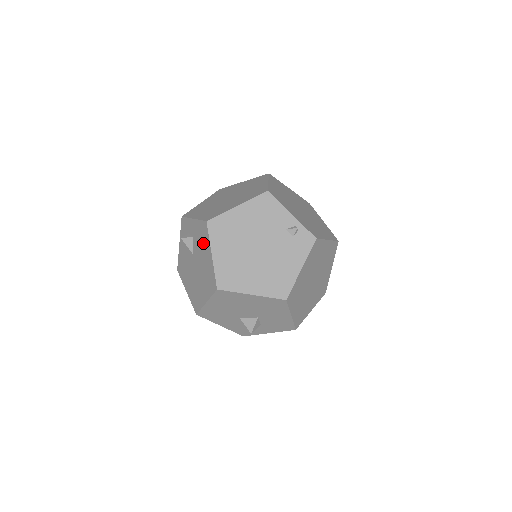
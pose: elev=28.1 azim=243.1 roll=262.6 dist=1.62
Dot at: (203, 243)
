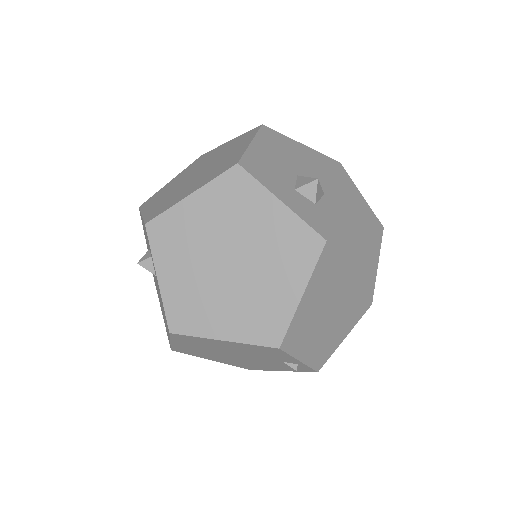
Dot at: (164, 315)
